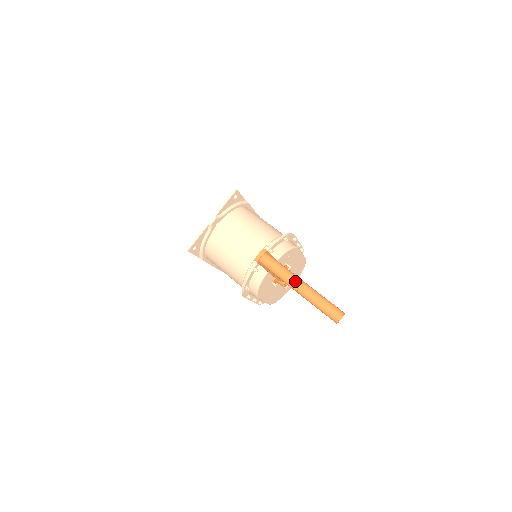
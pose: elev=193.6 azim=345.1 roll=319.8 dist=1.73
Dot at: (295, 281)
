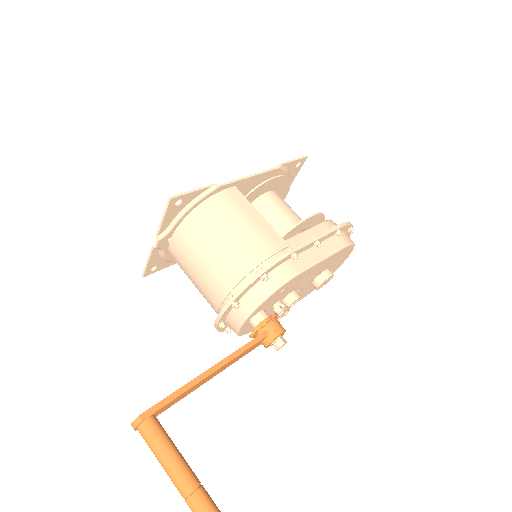
Dot at: (178, 489)
